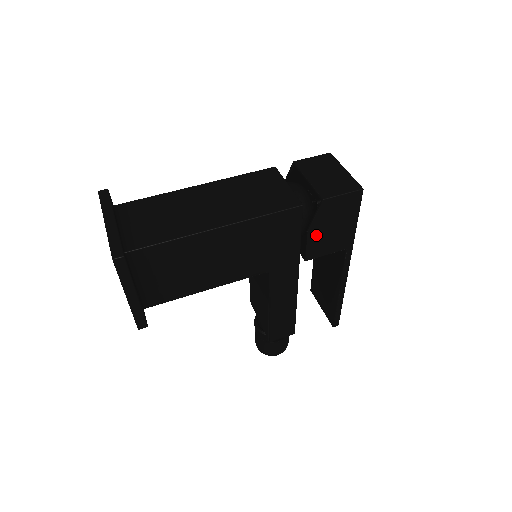
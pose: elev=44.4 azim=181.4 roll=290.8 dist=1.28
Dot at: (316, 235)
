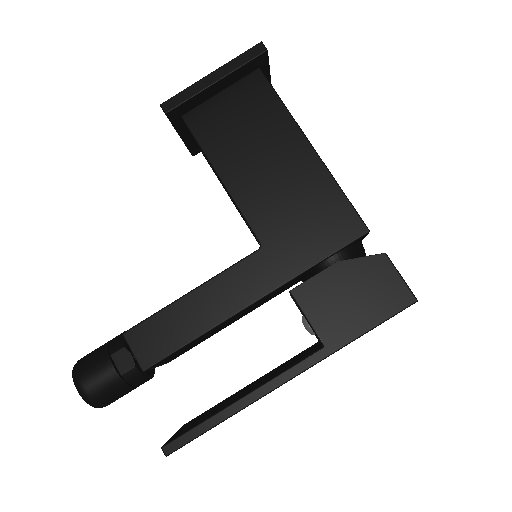
Dot at: (334, 279)
